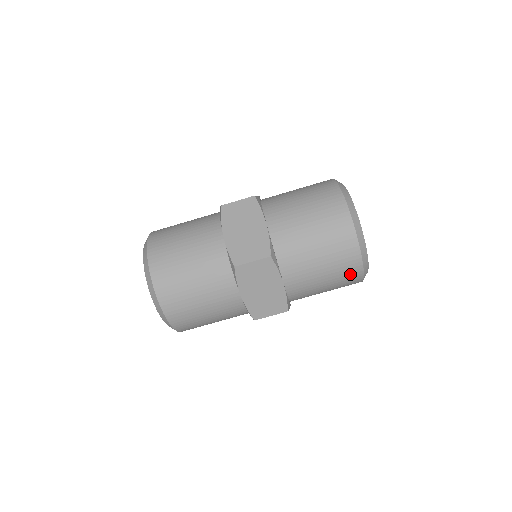
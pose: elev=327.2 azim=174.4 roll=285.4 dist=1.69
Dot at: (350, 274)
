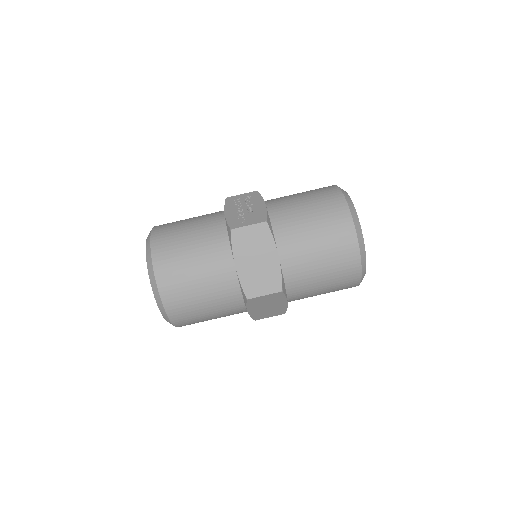
Dot at: (346, 288)
